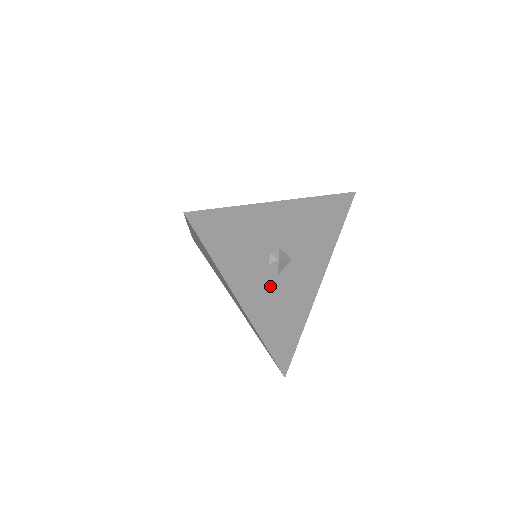
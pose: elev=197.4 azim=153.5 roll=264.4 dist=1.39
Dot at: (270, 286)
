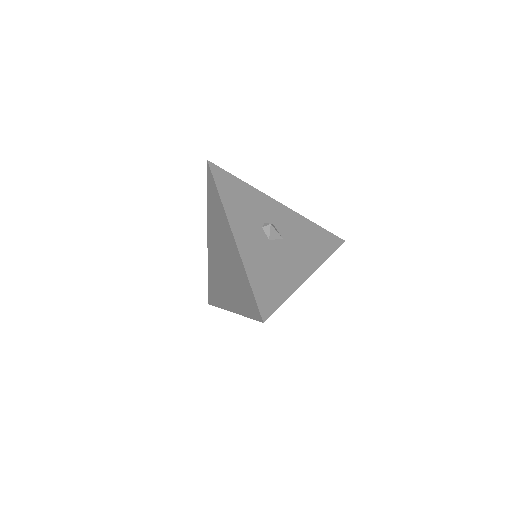
Dot at: occluded
